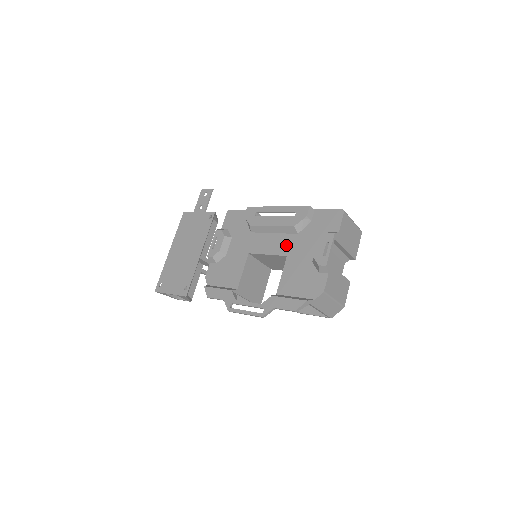
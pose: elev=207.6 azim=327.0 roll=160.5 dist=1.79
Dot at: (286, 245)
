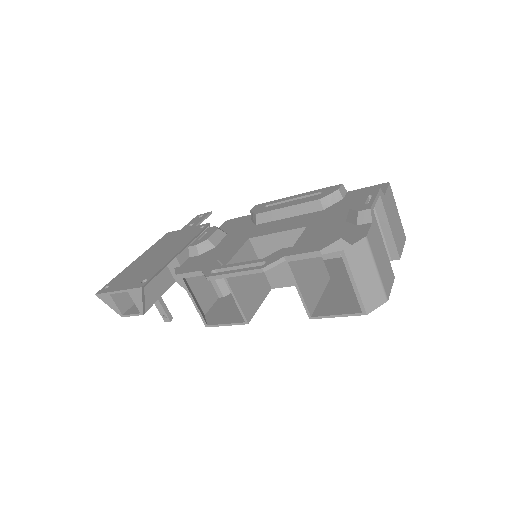
Dot at: (306, 220)
